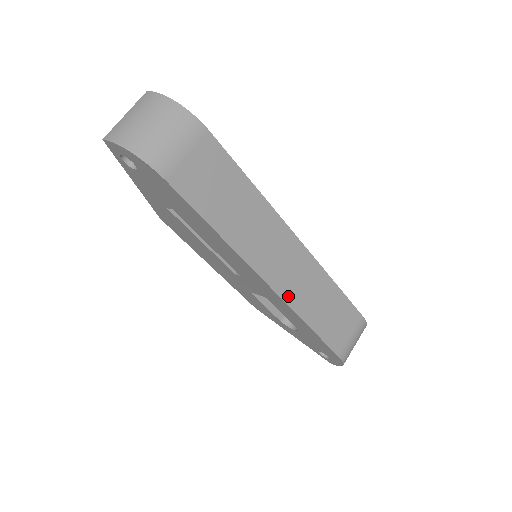
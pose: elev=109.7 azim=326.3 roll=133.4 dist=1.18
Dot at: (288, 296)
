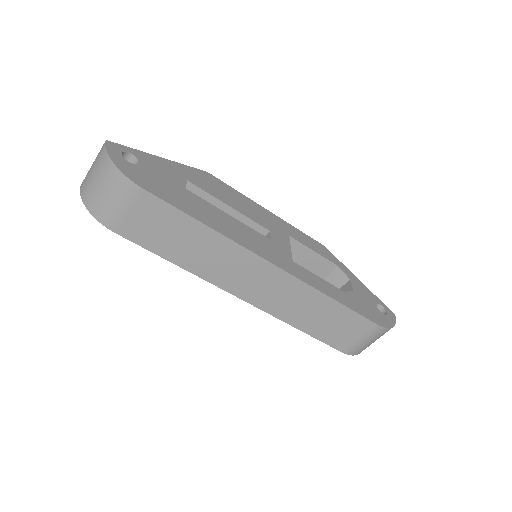
Dot at: (266, 307)
